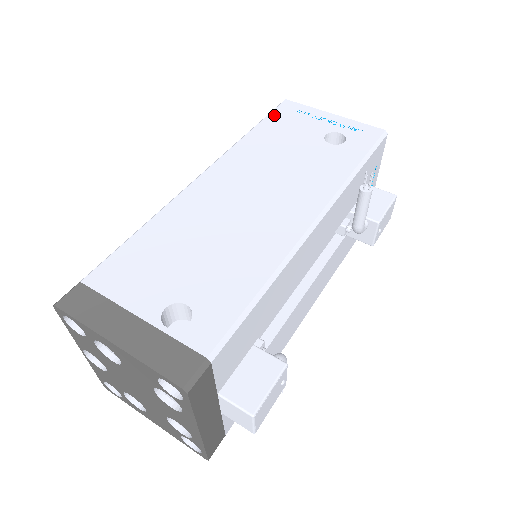
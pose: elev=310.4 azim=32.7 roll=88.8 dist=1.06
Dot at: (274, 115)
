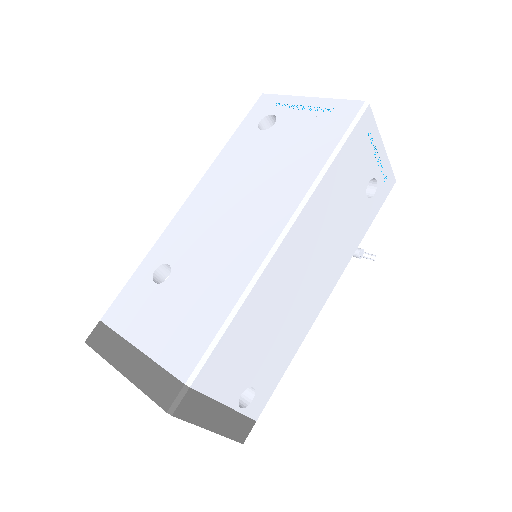
Dot at: (354, 136)
